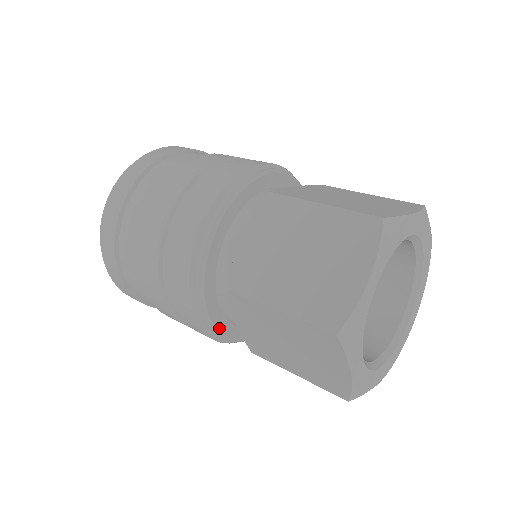
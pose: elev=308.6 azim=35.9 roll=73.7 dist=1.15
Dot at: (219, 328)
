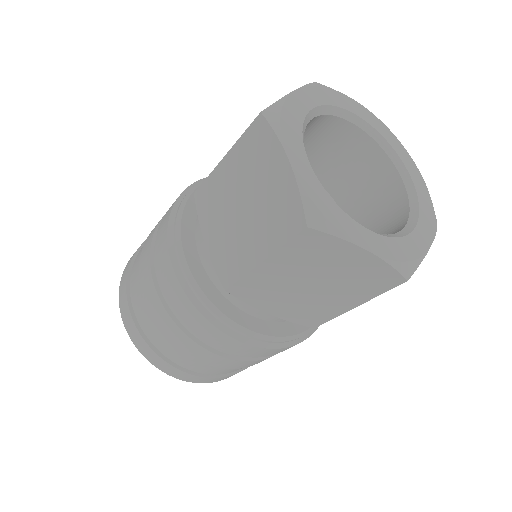
Dot at: (269, 333)
